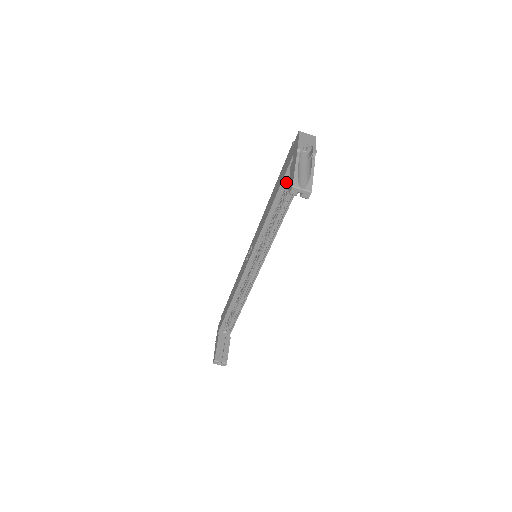
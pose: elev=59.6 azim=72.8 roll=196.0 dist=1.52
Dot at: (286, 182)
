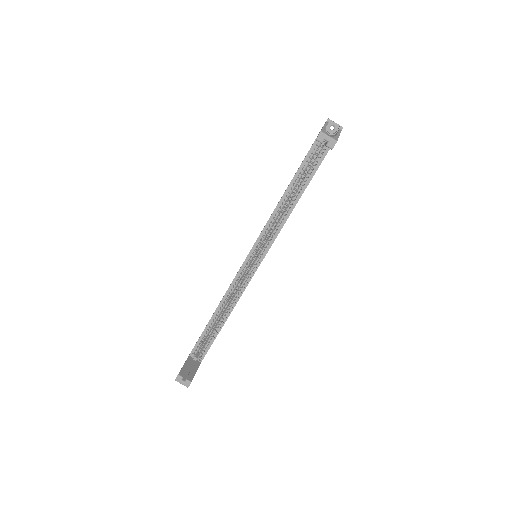
Dot at: (307, 162)
